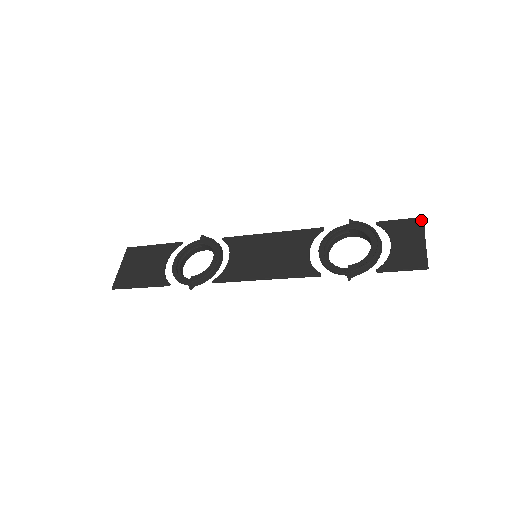
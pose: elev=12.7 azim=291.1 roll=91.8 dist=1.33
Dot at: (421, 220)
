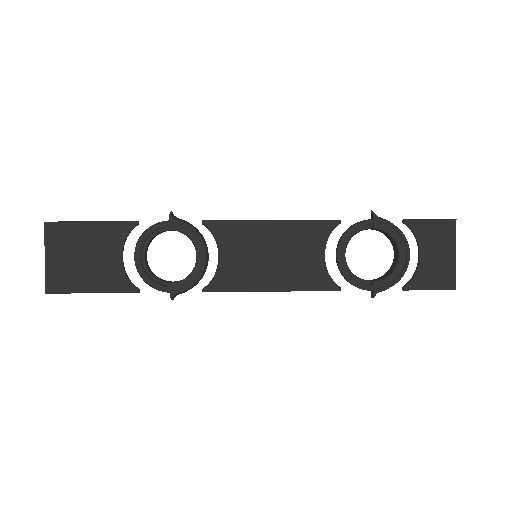
Dot at: (453, 224)
